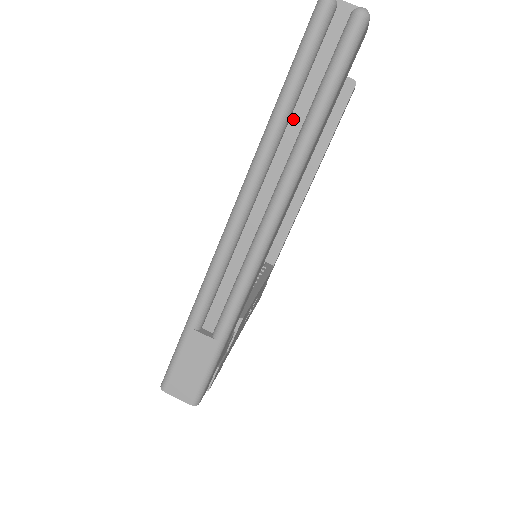
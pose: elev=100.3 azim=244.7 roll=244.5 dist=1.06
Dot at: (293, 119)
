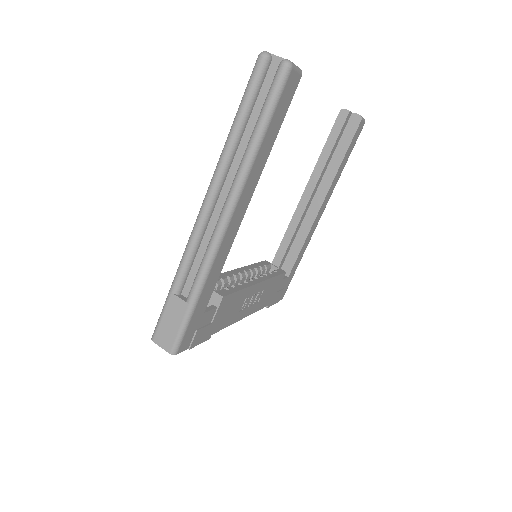
Dot at: (243, 139)
